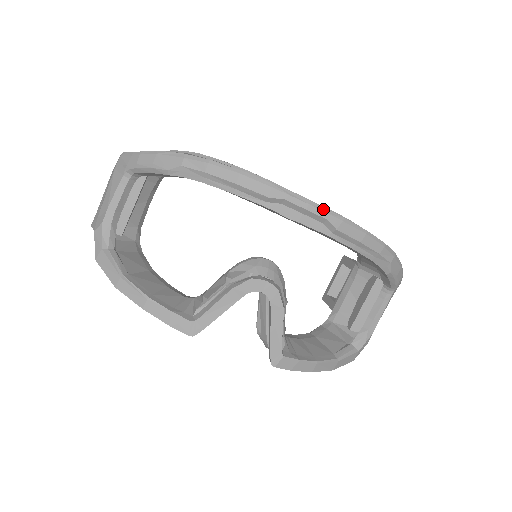
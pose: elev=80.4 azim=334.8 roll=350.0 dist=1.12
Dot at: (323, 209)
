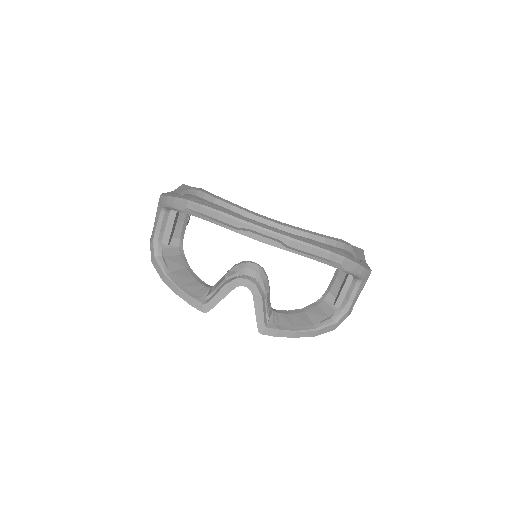
Dot at: (276, 233)
